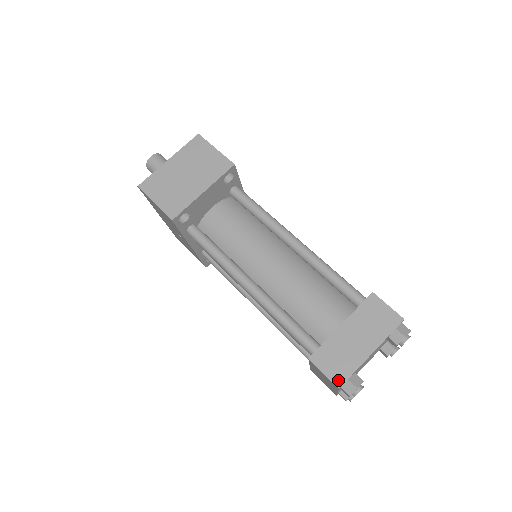
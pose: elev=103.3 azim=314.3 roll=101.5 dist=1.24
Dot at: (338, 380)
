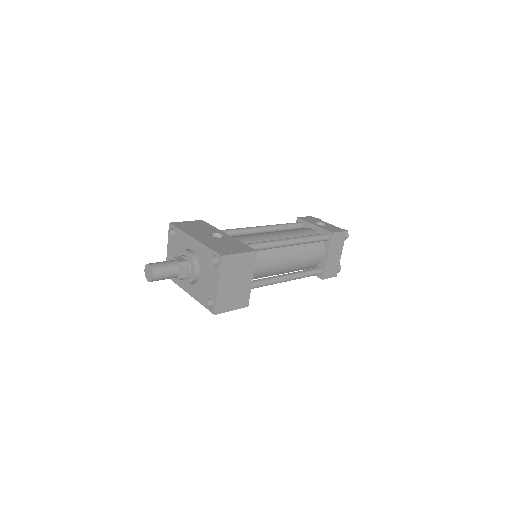
Dot at: (335, 275)
